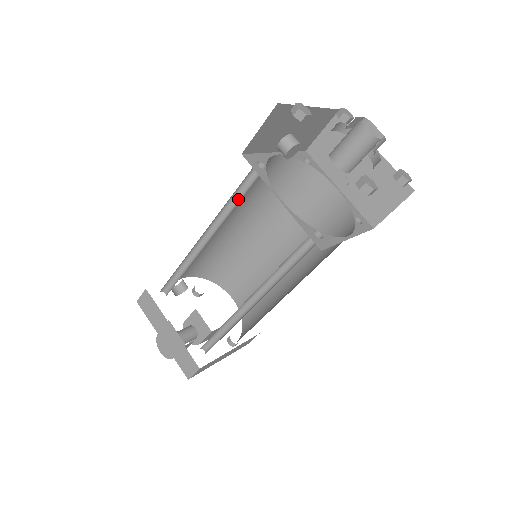
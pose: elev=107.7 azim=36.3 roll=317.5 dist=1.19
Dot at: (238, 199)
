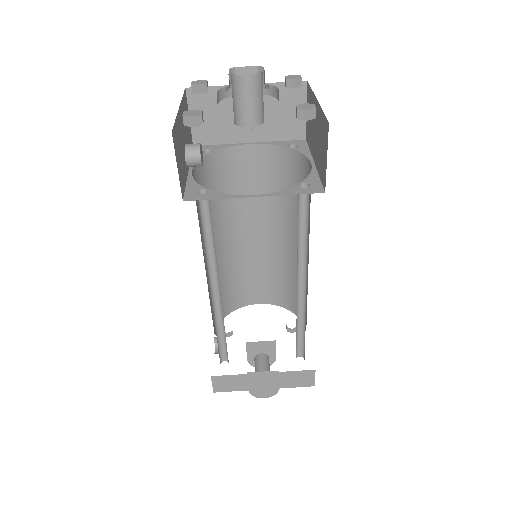
Dot at: (209, 235)
